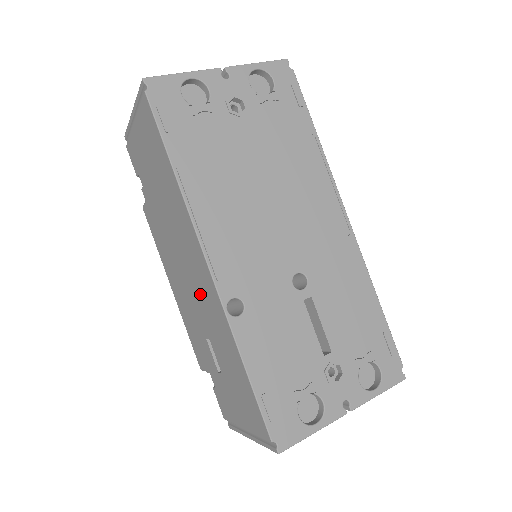
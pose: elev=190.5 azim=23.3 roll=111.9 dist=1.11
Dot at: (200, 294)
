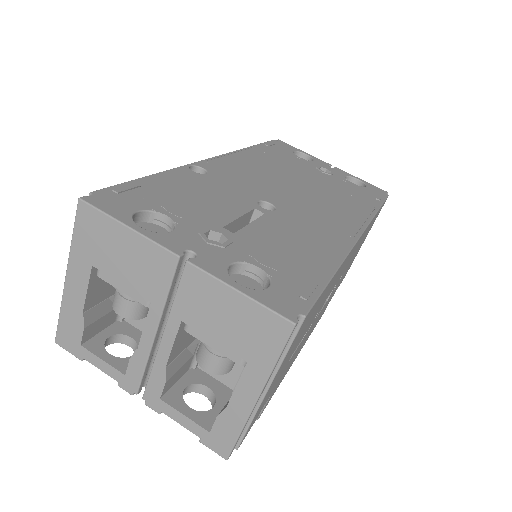
Dot at: occluded
